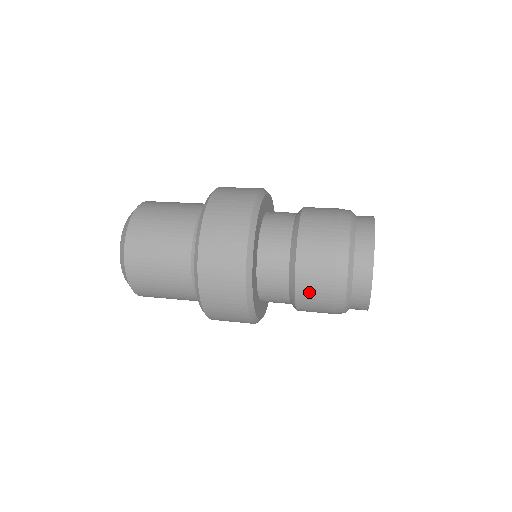
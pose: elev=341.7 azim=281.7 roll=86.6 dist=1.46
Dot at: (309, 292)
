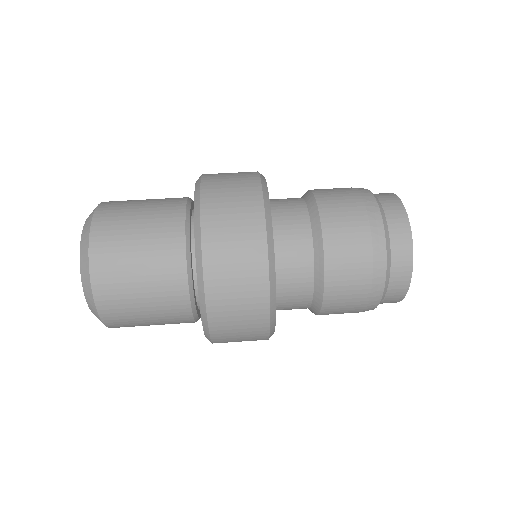
Dot at: (336, 311)
